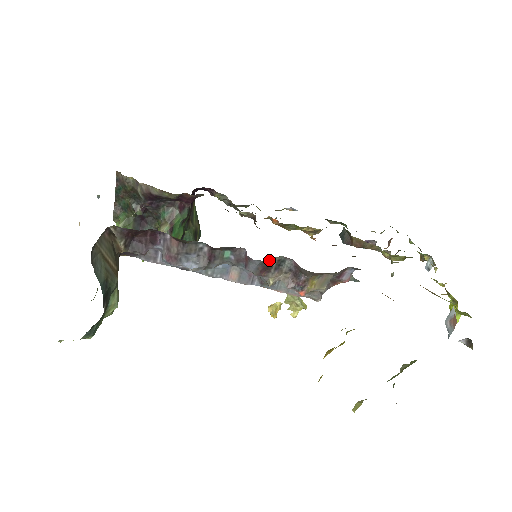
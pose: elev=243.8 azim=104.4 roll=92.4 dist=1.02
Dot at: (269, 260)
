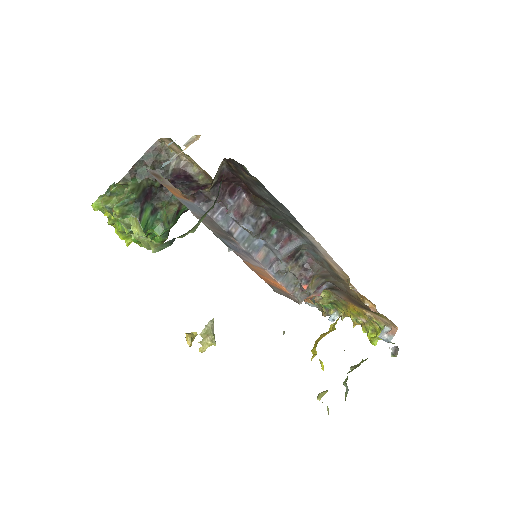
Dot at: (299, 248)
